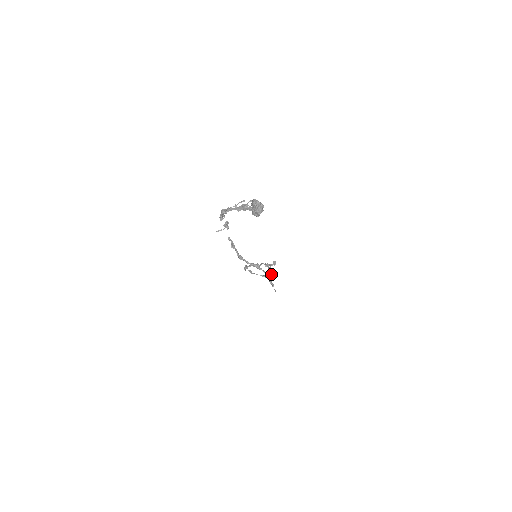
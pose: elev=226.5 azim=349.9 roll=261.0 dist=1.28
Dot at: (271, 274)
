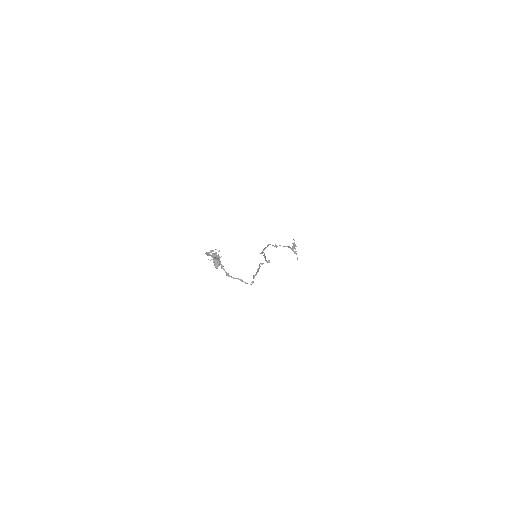
Dot at: (252, 282)
